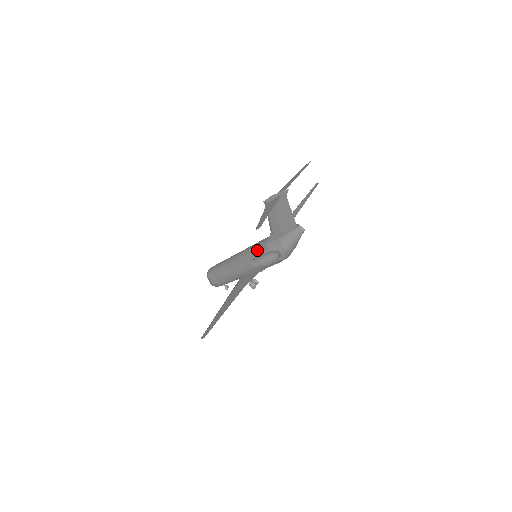
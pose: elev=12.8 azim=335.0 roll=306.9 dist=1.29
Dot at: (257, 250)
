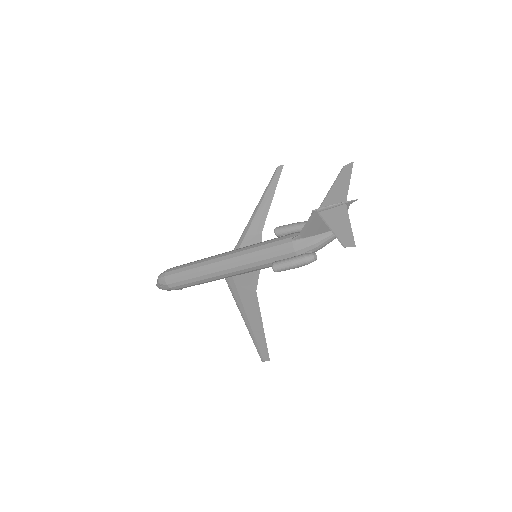
Dot at: (274, 253)
